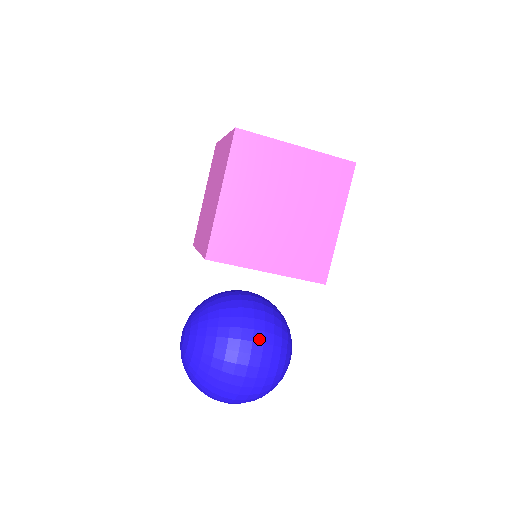
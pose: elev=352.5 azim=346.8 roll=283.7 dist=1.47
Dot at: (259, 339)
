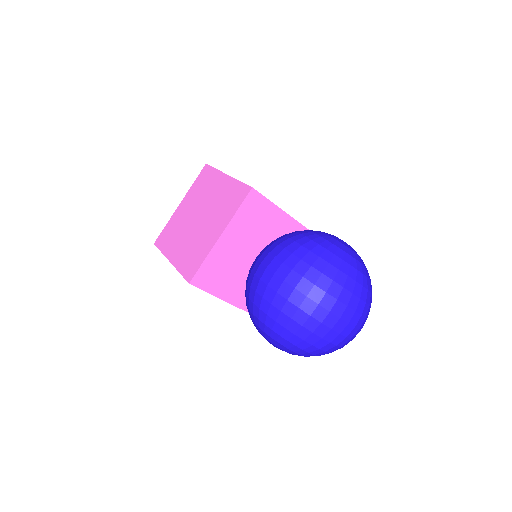
Dot at: (261, 254)
